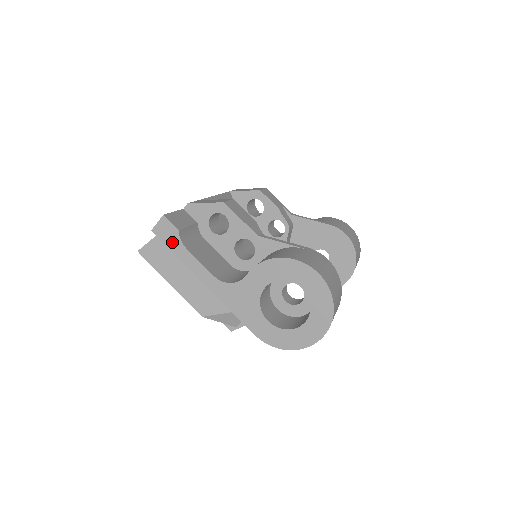
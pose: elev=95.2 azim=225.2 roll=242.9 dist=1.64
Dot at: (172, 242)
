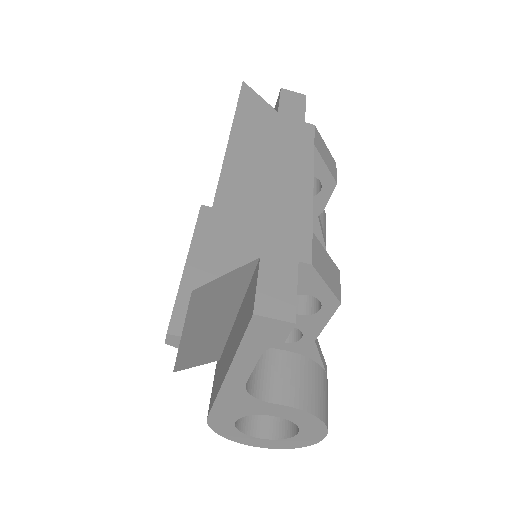
Dot at: (257, 340)
